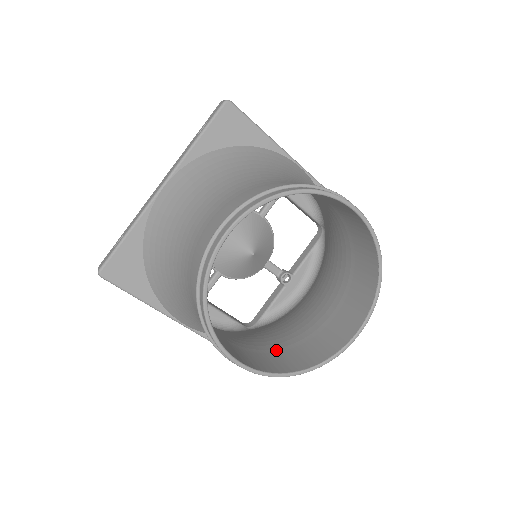
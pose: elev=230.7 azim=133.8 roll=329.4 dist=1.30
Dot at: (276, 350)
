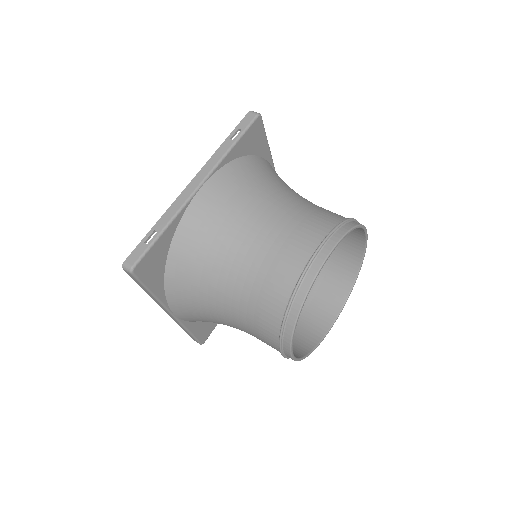
Dot at: occluded
